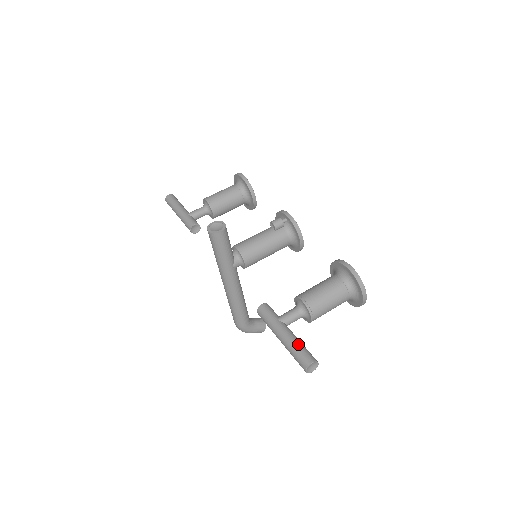
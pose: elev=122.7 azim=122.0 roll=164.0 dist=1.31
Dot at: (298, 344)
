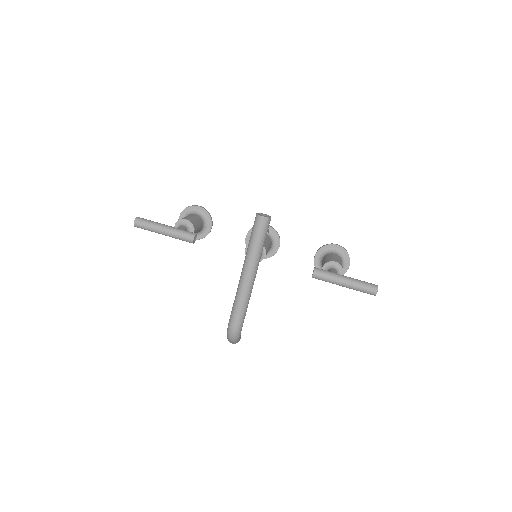
Dot at: (360, 280)
